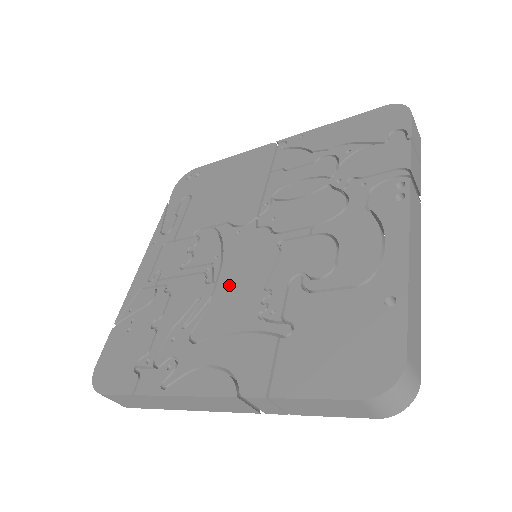
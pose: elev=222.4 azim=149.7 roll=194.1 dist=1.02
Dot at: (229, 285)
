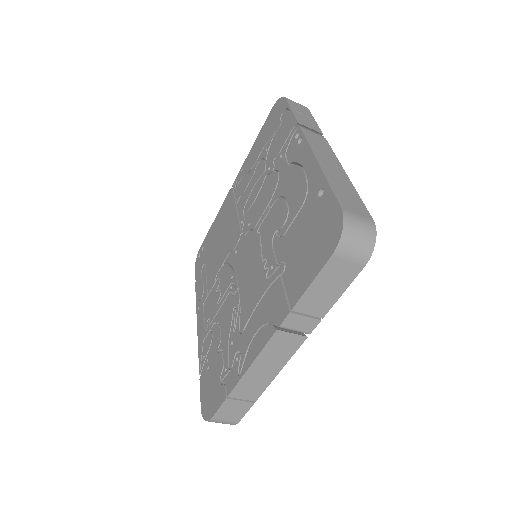
Dot at: (245, 282)
